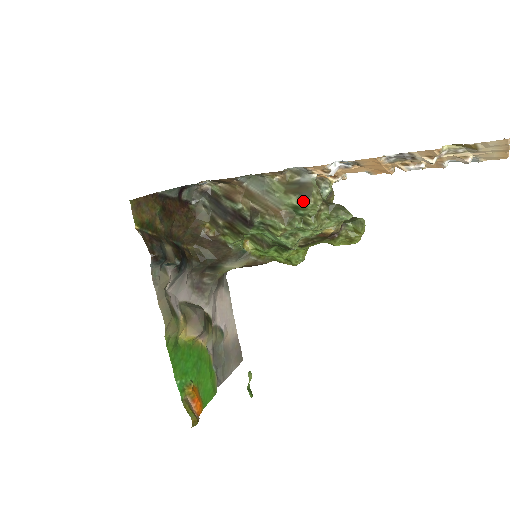
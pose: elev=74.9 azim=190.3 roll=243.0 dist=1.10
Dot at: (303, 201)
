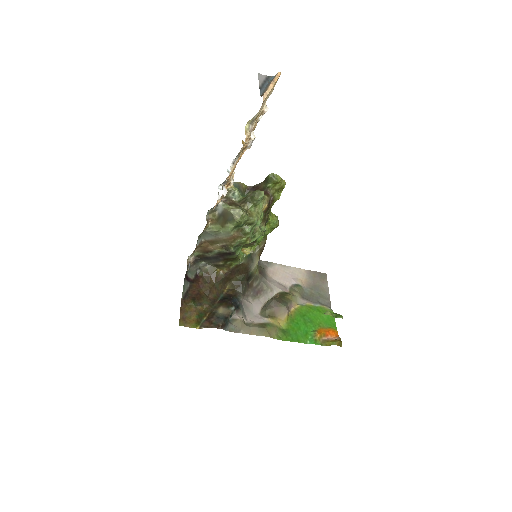
Dot at: (234, 222)
